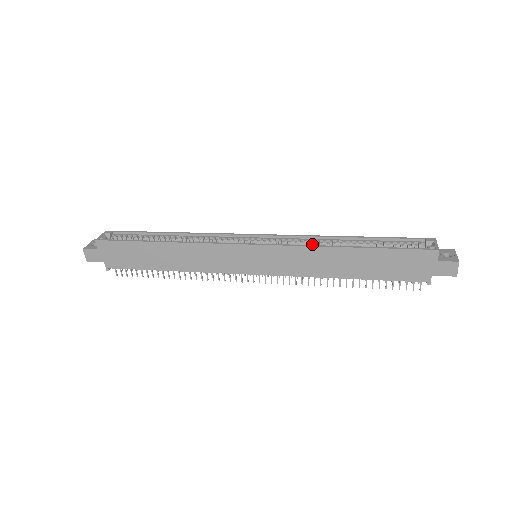
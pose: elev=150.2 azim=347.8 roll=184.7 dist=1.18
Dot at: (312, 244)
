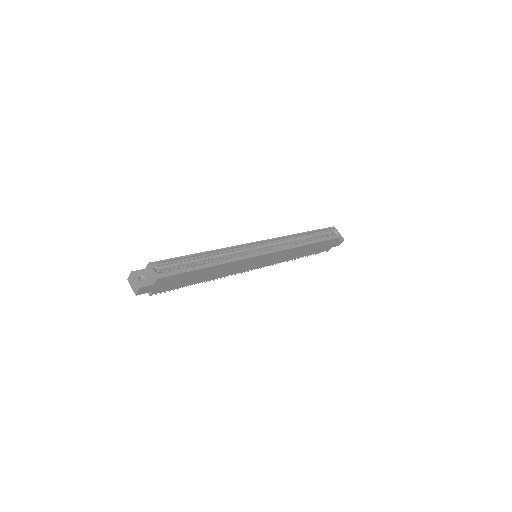
Dot at: (288, 243)
